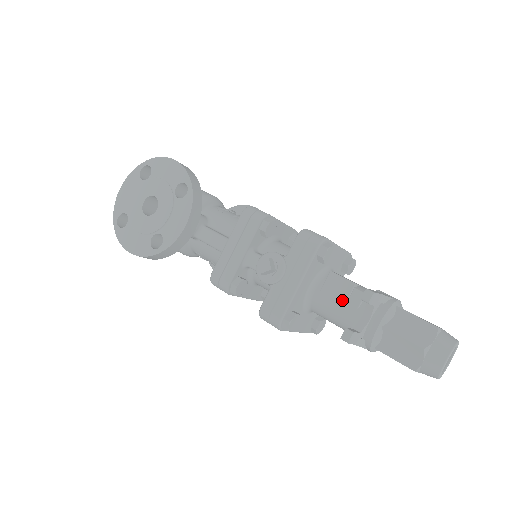
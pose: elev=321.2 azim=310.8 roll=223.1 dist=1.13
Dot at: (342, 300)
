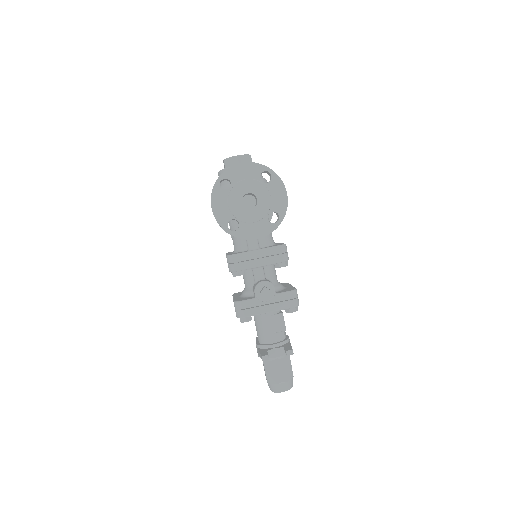
Dot at: (274, 330)
